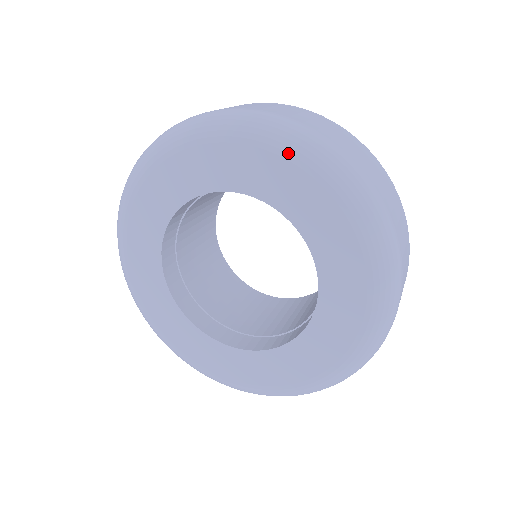
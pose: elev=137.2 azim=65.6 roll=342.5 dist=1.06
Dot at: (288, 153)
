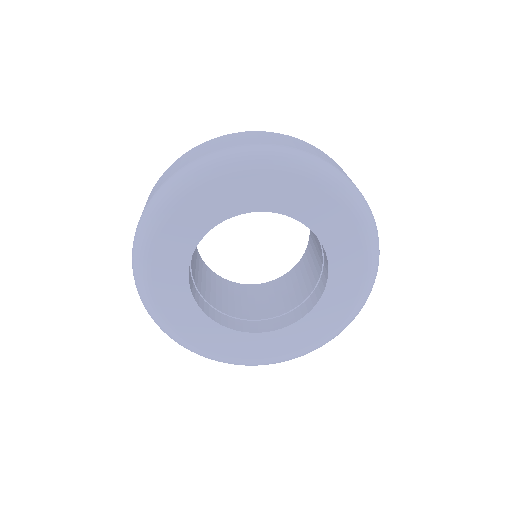
Dot at: (277, 170)
